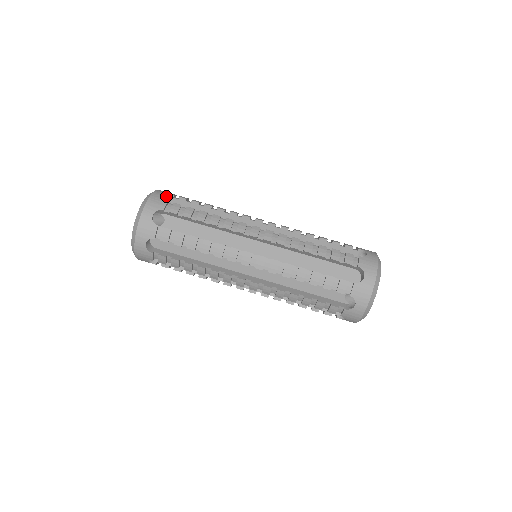
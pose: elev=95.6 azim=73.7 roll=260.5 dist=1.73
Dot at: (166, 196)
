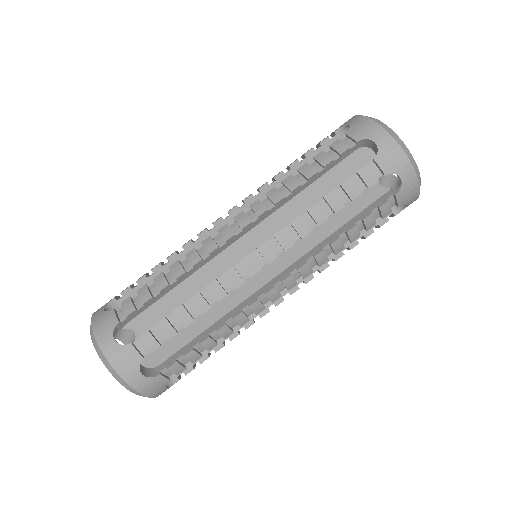
Dot at: (108, 308)
